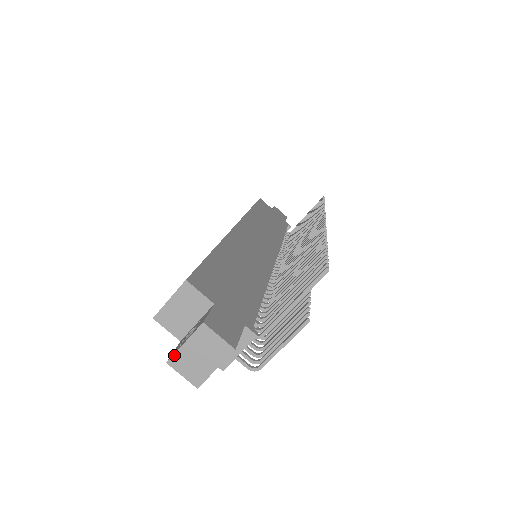
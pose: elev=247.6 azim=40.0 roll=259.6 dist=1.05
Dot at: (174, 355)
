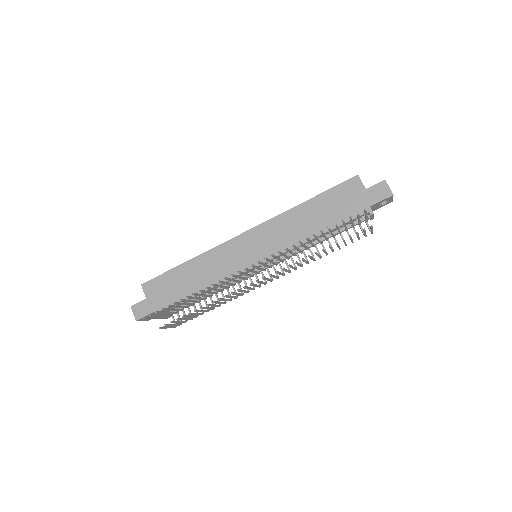
Dot at: occluded
